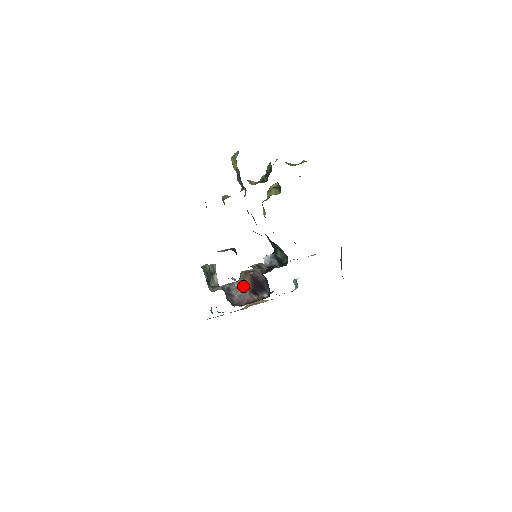
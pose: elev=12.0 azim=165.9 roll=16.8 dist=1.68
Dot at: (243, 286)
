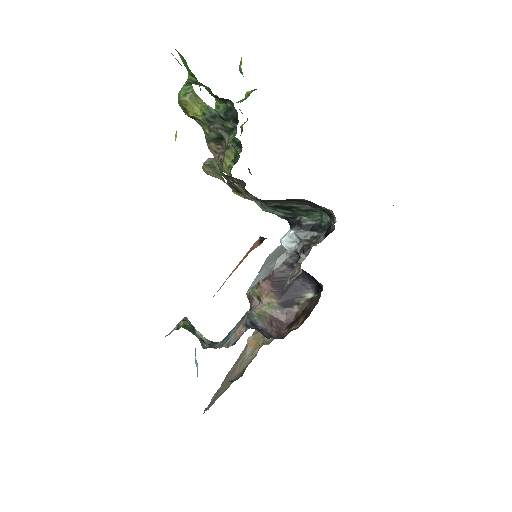
Dot at: (265, 308)
